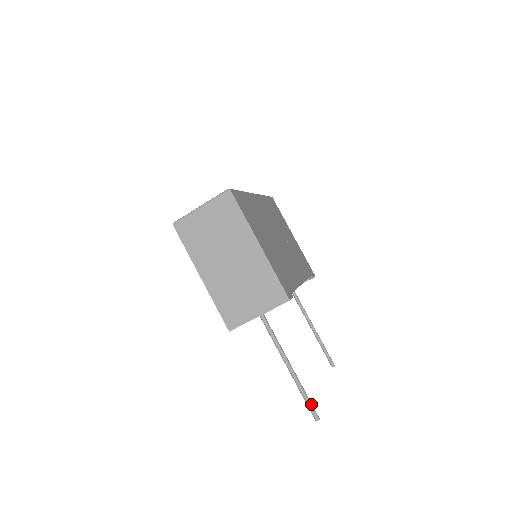
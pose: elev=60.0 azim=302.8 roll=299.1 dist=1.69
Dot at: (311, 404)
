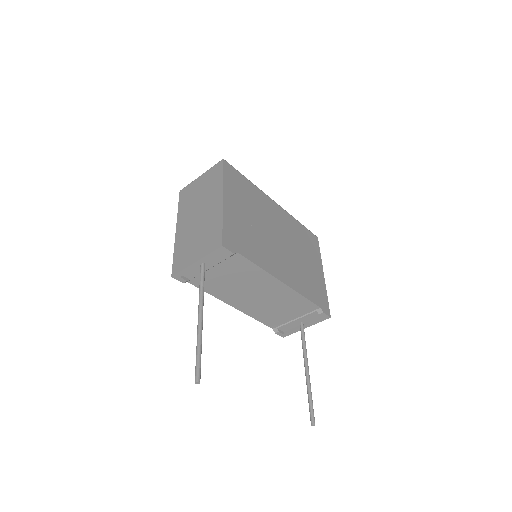
Dot at: (199, 362)
